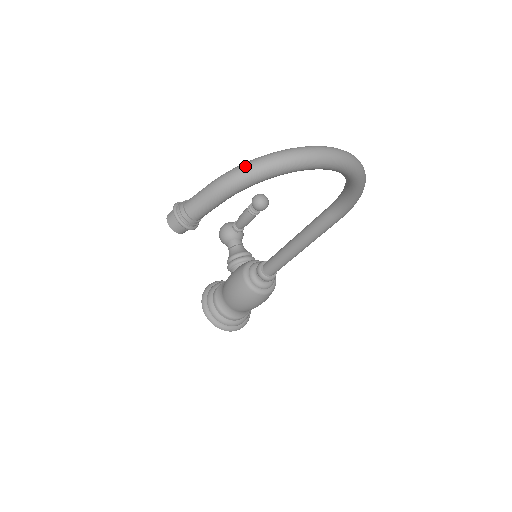
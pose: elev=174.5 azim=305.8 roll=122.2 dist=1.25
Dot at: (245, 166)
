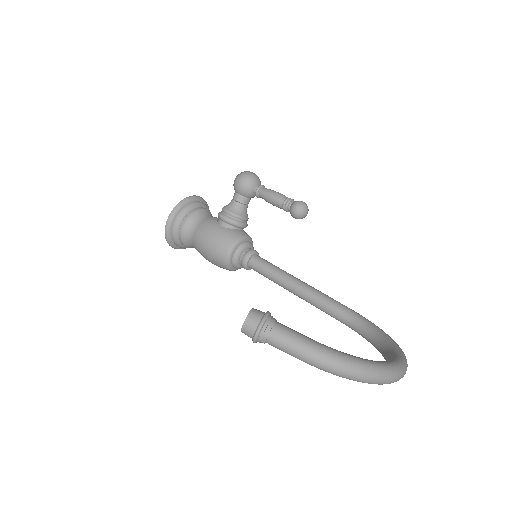
Dot at: (346, 367)
